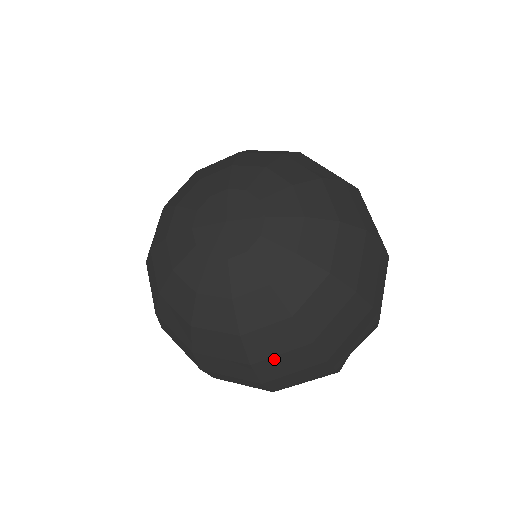
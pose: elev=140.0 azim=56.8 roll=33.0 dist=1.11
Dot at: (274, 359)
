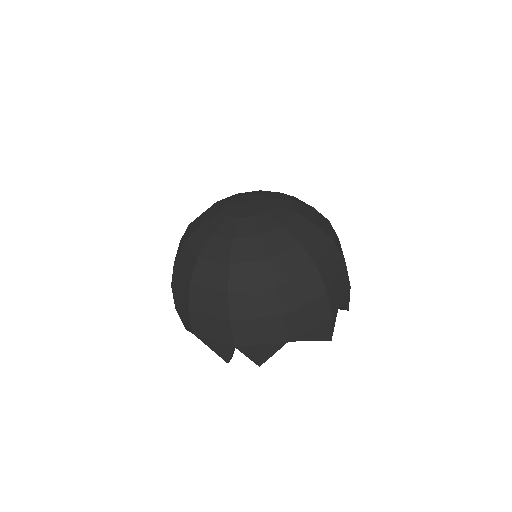
Dot at: (292, 283)
